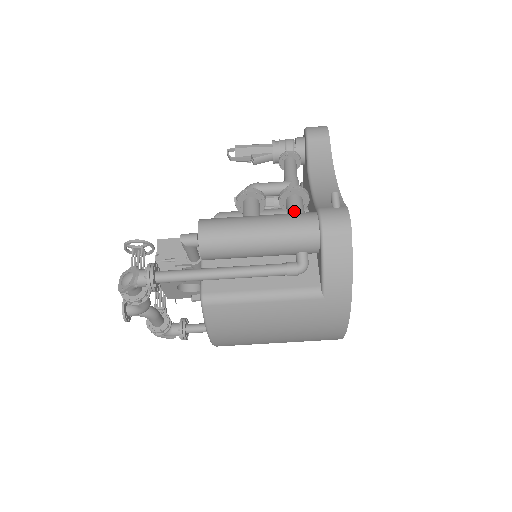
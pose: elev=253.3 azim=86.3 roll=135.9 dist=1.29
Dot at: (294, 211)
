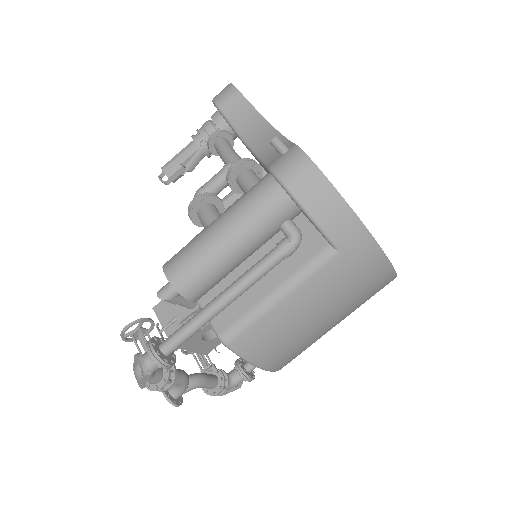
Dot at: (249, 188)
